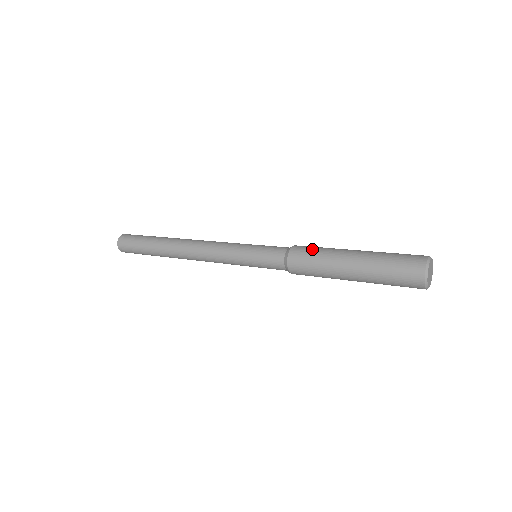
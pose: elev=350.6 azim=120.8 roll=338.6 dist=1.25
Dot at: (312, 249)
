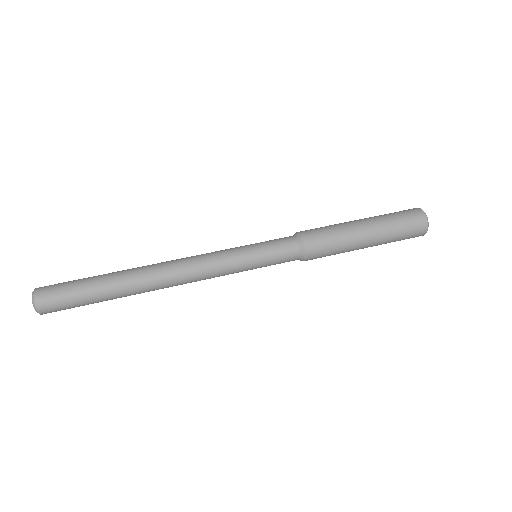
Dot at: (327, 241)
